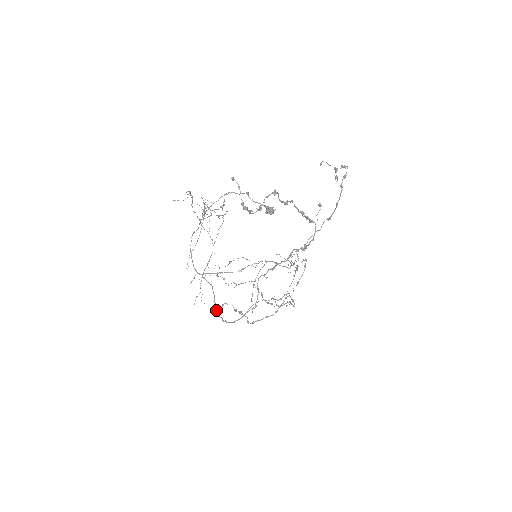
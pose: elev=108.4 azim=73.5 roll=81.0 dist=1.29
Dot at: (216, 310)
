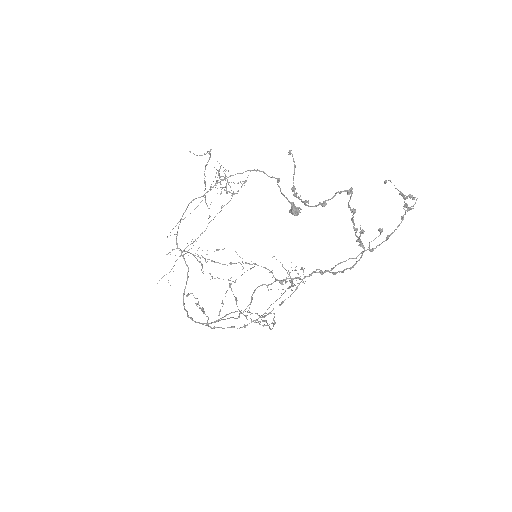
Dot at: (183, 299)
